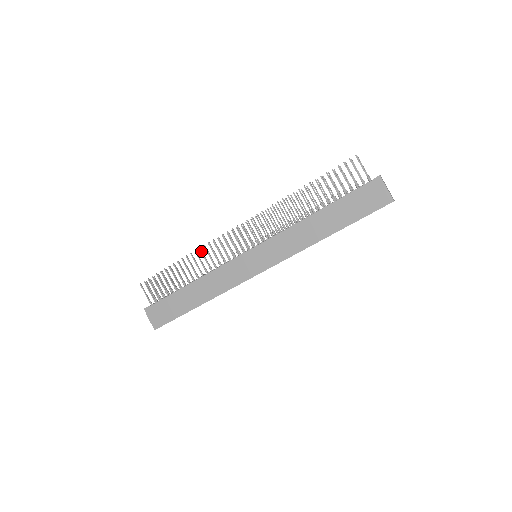
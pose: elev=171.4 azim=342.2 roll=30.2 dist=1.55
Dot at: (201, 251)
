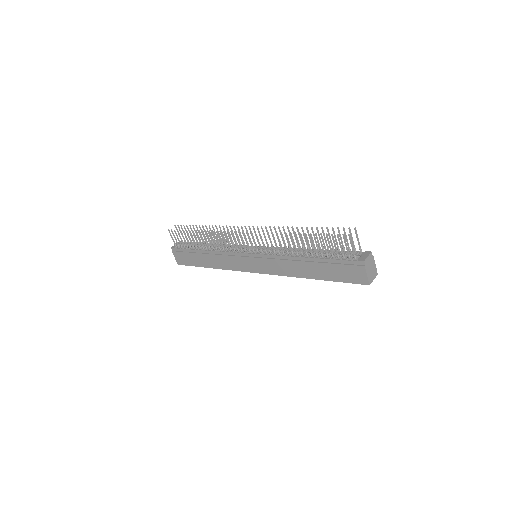
Dot at: (213, 234)
